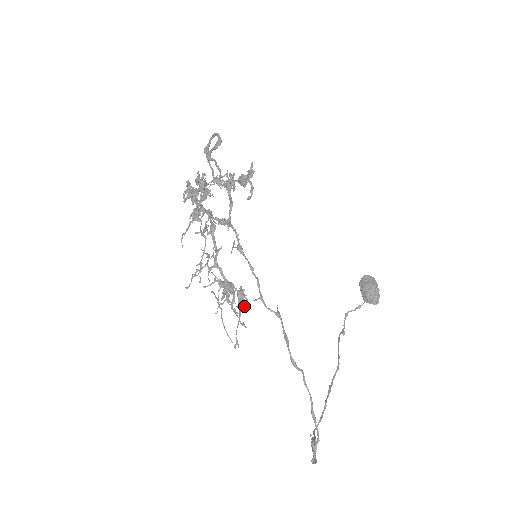
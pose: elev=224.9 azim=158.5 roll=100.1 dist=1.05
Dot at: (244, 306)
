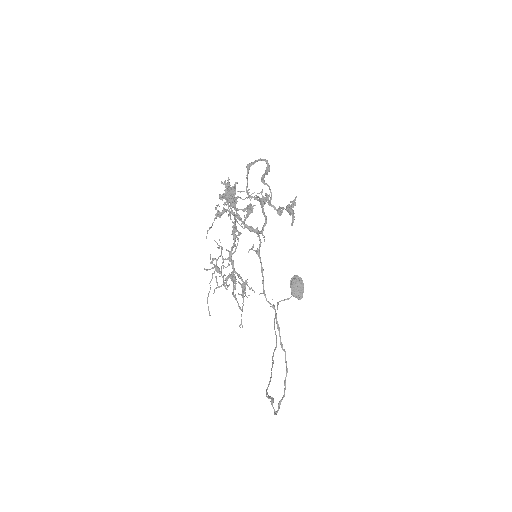
Dot at: occluded
